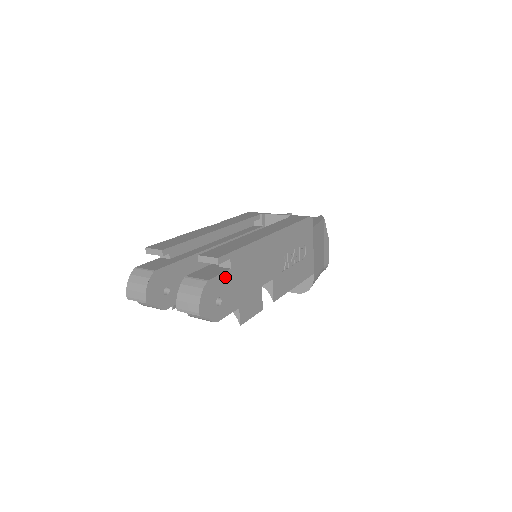
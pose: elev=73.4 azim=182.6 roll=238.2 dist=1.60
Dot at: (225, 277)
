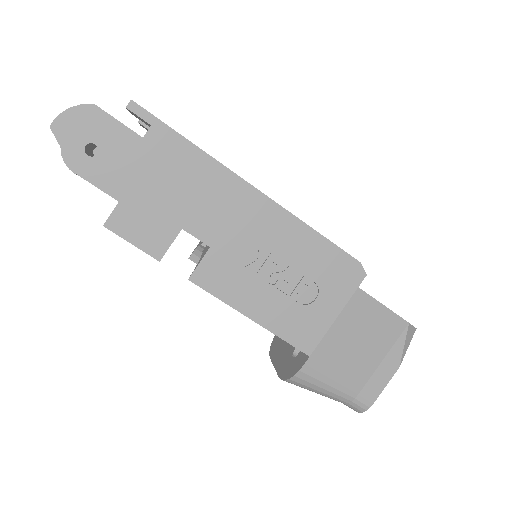
Dot at: (126, 136)
